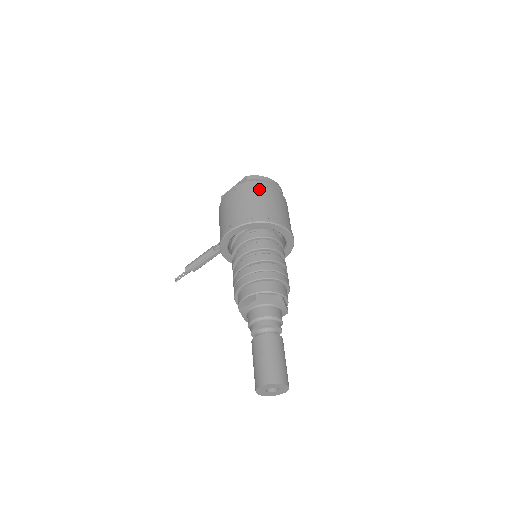
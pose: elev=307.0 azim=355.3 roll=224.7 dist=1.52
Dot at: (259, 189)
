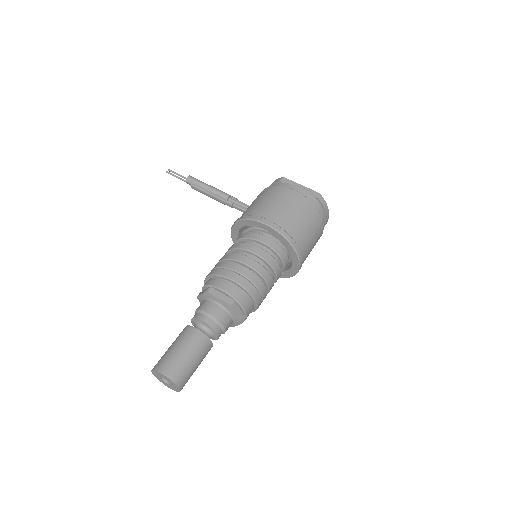
Dot at: (318, 218)
